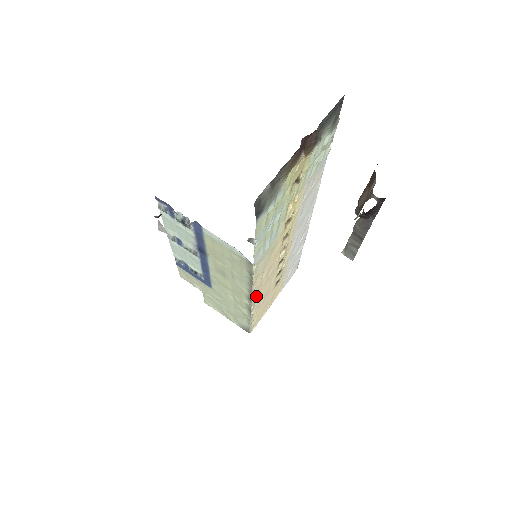
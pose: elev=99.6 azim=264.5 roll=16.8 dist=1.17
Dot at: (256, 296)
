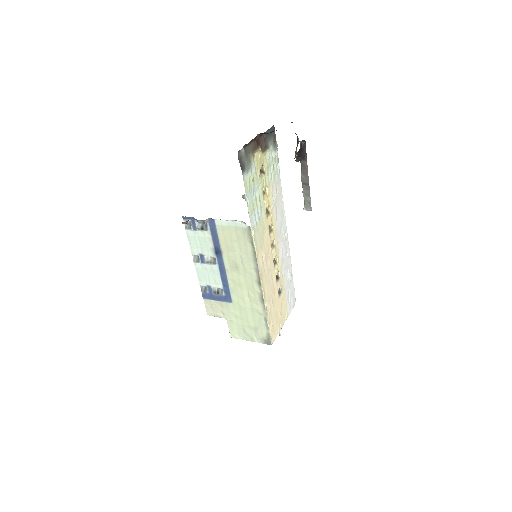
Dot at: (263, 282)
